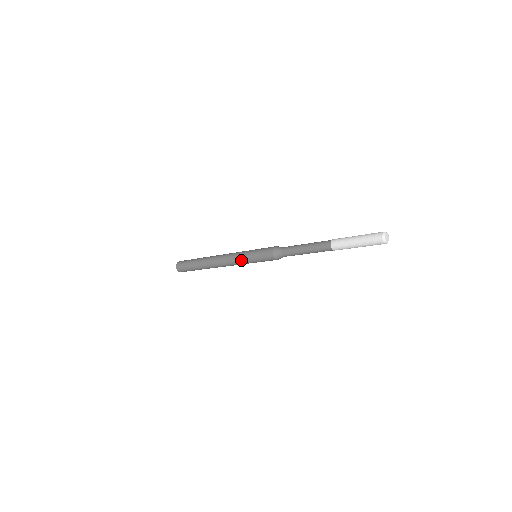
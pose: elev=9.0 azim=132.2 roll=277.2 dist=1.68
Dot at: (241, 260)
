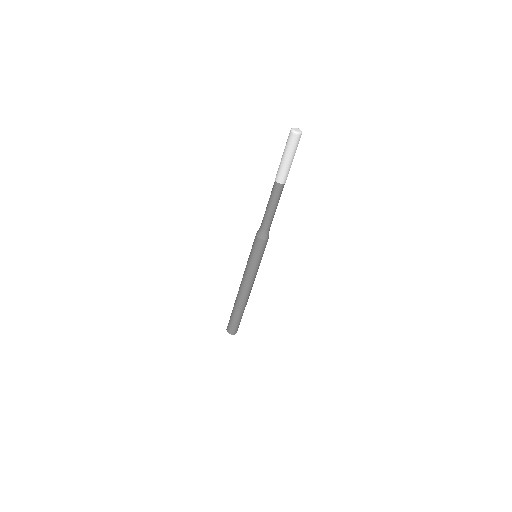
Dot at: (251, 271)
